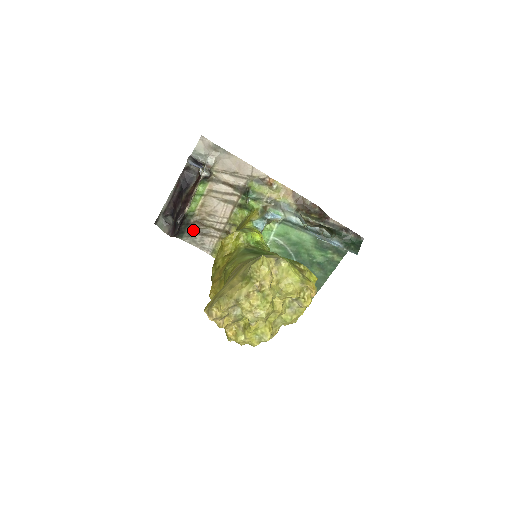
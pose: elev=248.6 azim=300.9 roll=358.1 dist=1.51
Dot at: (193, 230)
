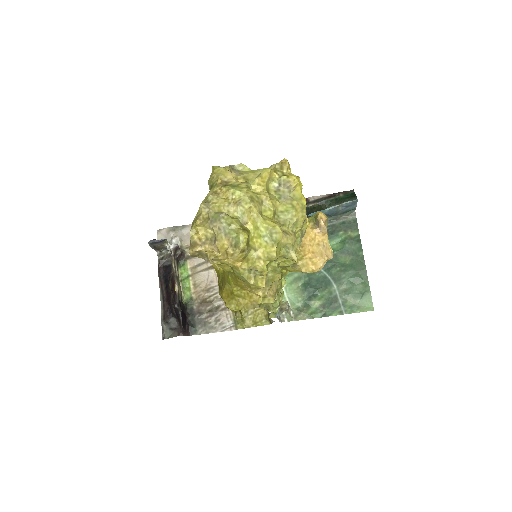
Dot at: (202, 317)
